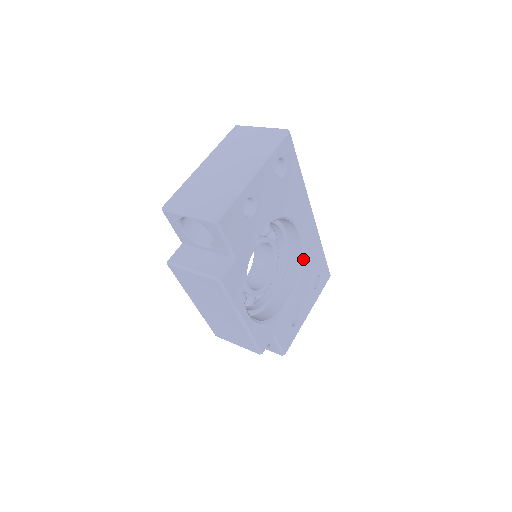
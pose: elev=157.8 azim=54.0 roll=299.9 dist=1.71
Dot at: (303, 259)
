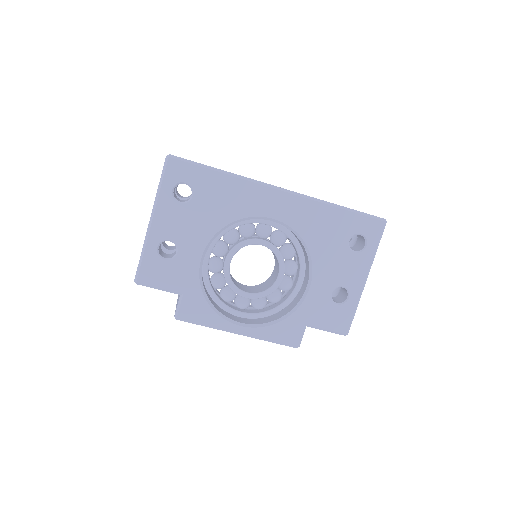
Dot at: (301, 238)
